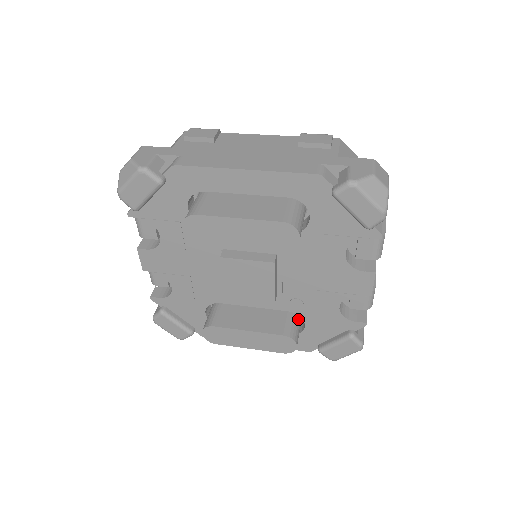
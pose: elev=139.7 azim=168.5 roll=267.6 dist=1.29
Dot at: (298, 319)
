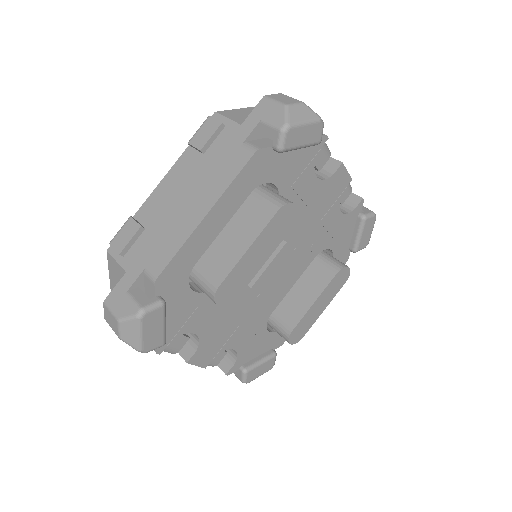
Dot at: (324, 253)
